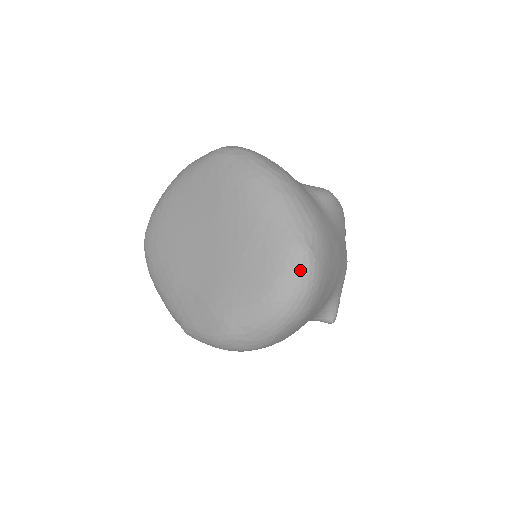
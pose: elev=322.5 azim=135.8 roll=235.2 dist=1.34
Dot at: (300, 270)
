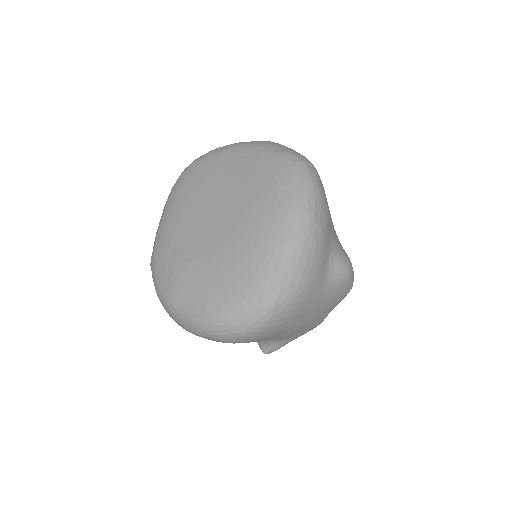
Dot at: (252, 313)
